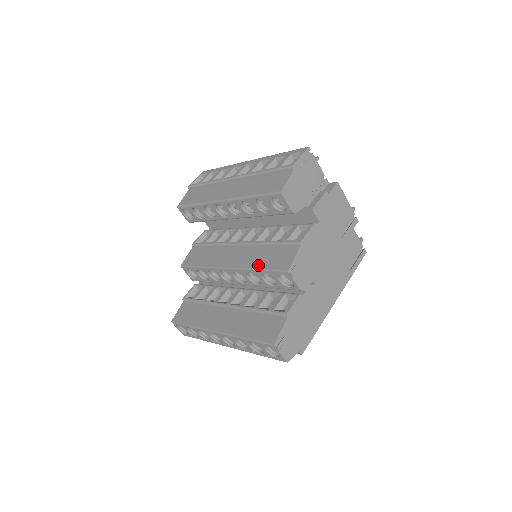
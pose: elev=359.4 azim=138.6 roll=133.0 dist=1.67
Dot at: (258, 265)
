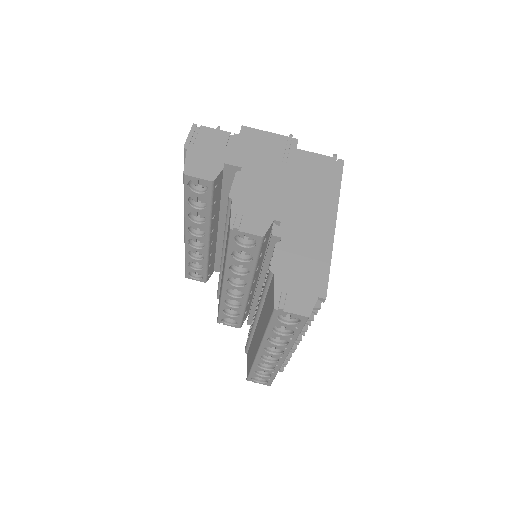
Dot at: occluded
